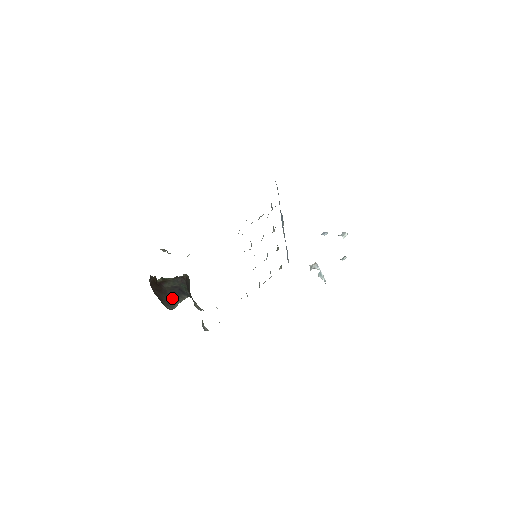
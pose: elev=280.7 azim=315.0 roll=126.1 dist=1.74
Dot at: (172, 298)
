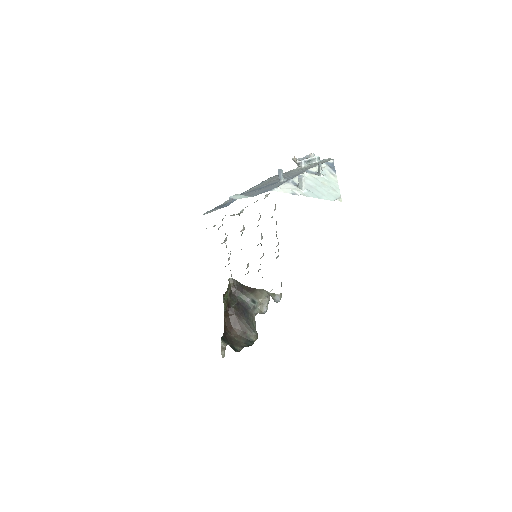
Dot at: (247, 319)
